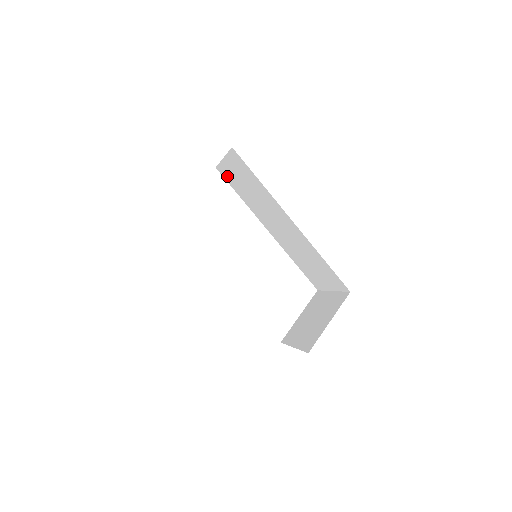
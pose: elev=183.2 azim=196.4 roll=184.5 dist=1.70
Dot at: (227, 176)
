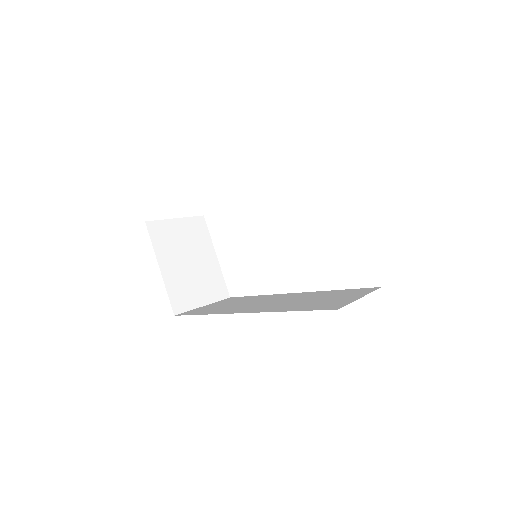
Dot at: occluded
